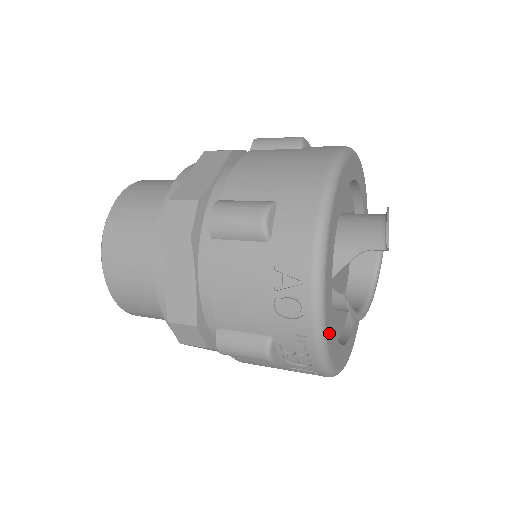
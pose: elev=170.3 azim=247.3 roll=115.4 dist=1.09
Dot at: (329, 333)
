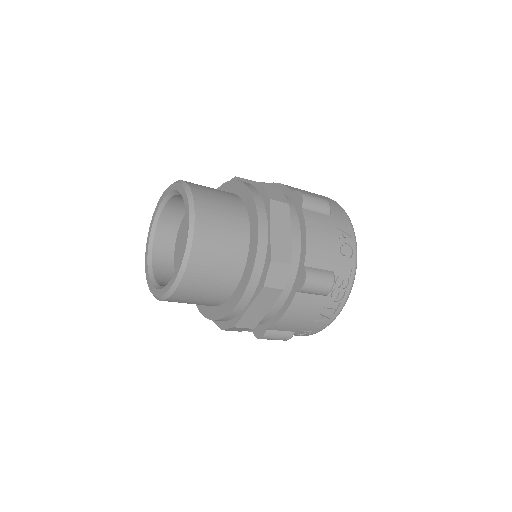
Dot at: occluded
